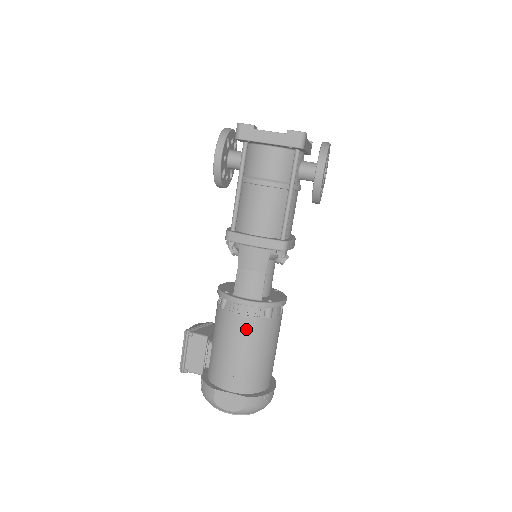
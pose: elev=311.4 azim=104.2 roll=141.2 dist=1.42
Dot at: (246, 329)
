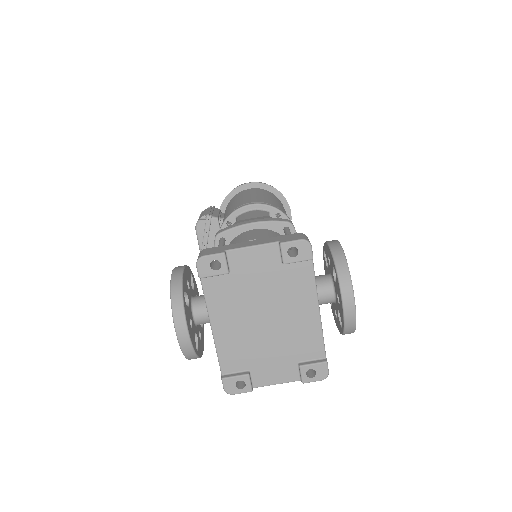
Dot at: occluded
